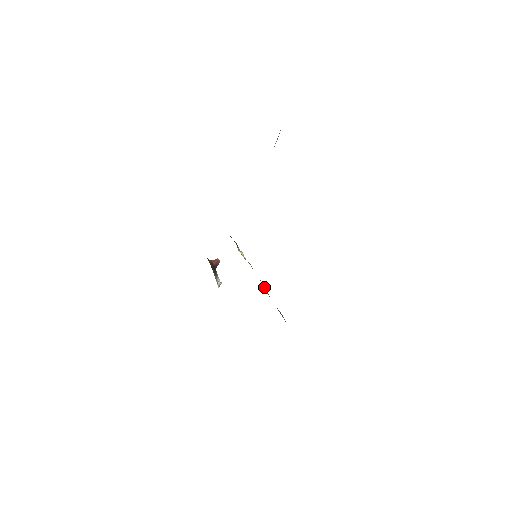
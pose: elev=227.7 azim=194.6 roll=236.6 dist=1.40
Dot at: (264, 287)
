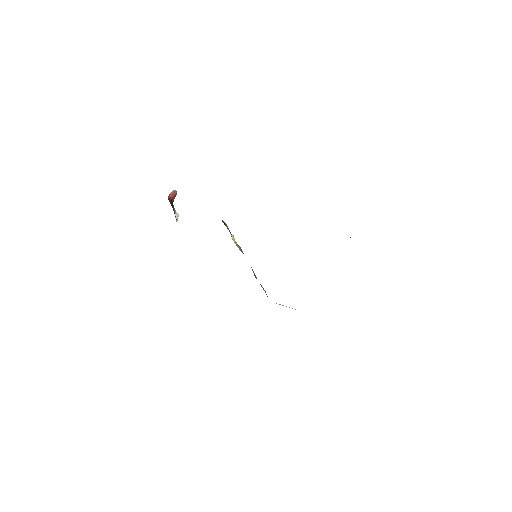
Dot at: (253, 271)
